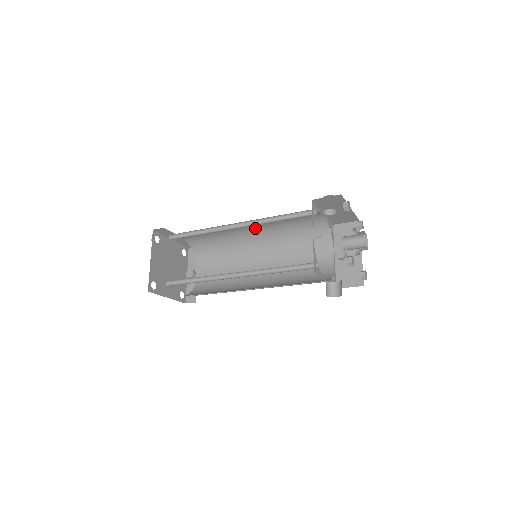
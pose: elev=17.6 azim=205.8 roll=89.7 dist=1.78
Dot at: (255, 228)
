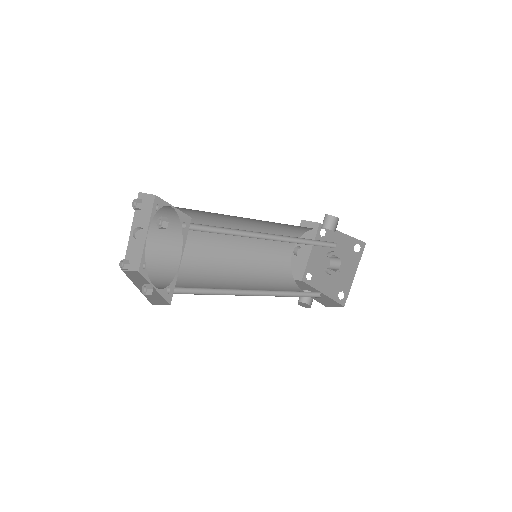
Dot at: occluded
